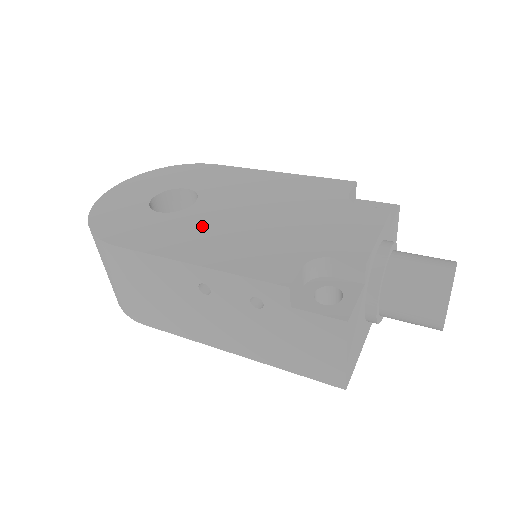
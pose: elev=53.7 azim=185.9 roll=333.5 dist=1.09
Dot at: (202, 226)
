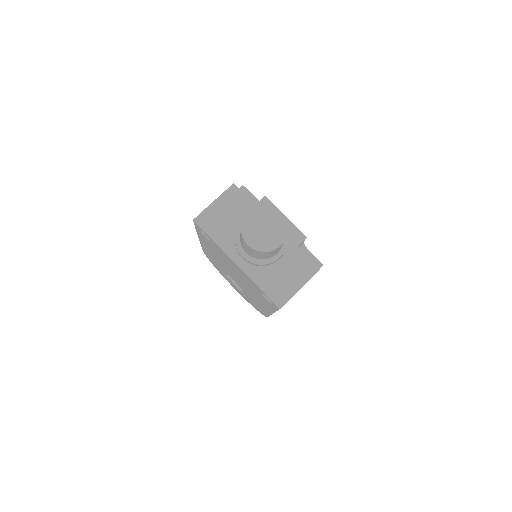
Dot at: occluded
